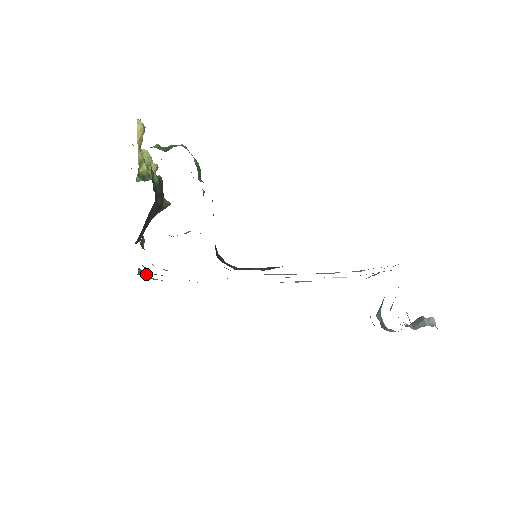
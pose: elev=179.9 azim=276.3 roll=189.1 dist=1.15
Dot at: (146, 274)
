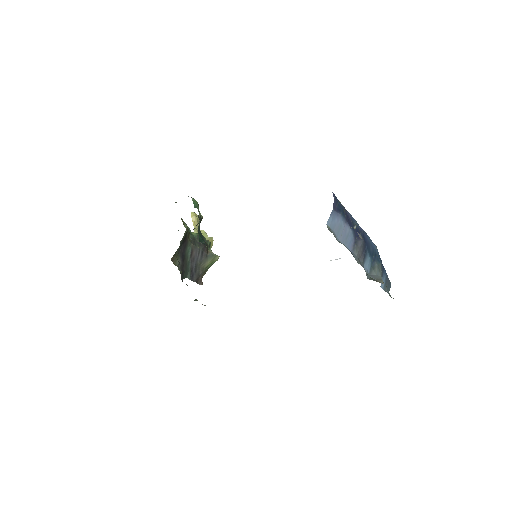
Dot at: occluded
